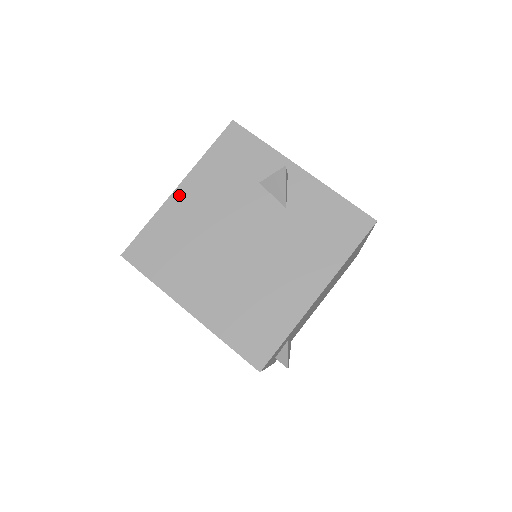
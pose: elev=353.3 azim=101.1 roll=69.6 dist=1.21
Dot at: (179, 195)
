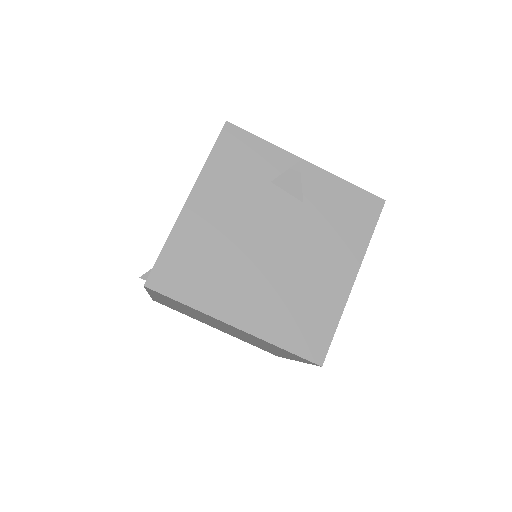
Dot at: (191, 208)
